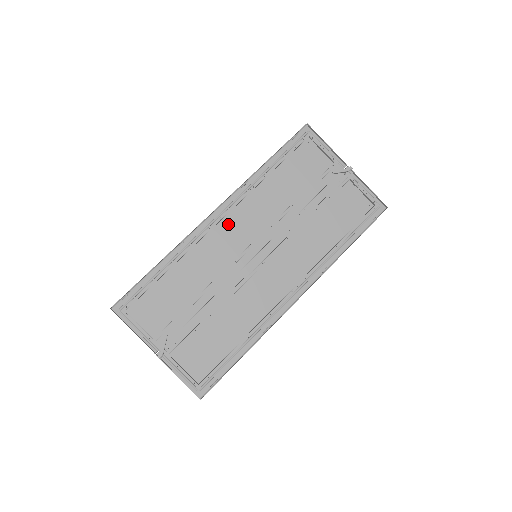
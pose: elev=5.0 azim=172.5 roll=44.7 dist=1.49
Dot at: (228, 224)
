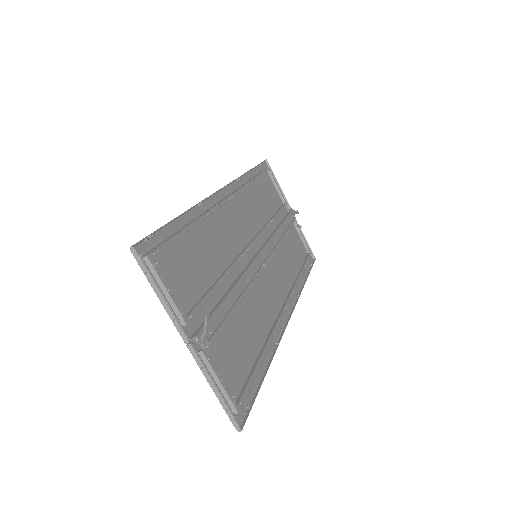
Dot at: (232, 210)
